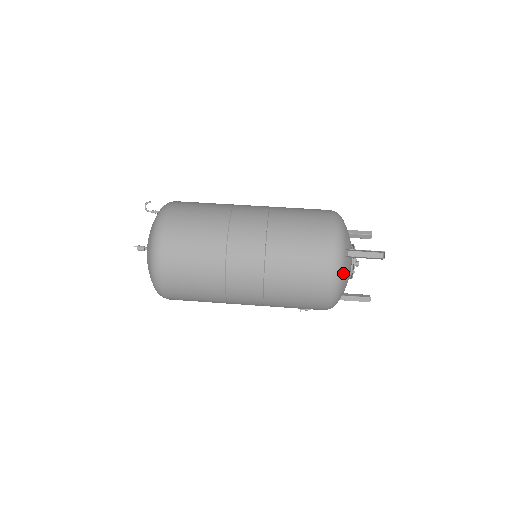
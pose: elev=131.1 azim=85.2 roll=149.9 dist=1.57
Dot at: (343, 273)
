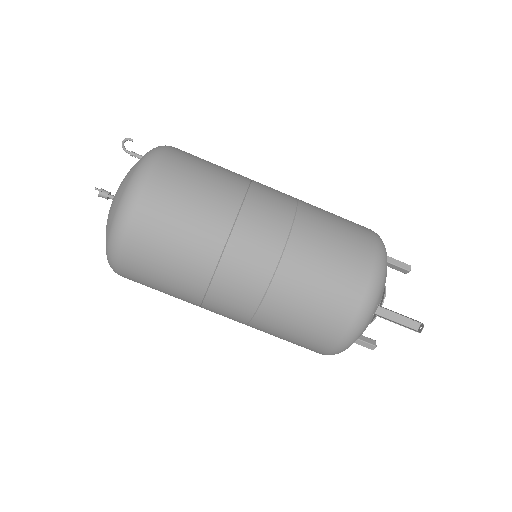
Dot at: (361, 333)
